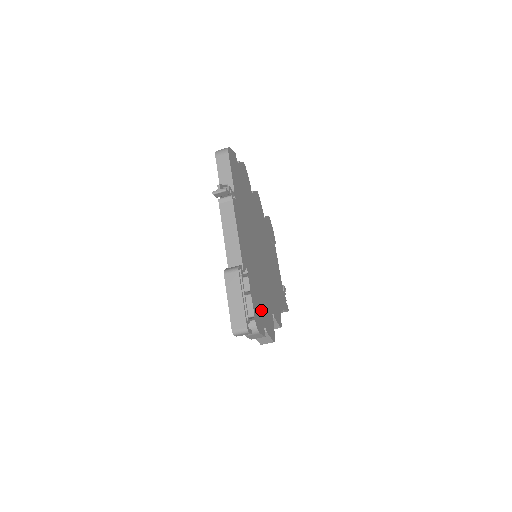
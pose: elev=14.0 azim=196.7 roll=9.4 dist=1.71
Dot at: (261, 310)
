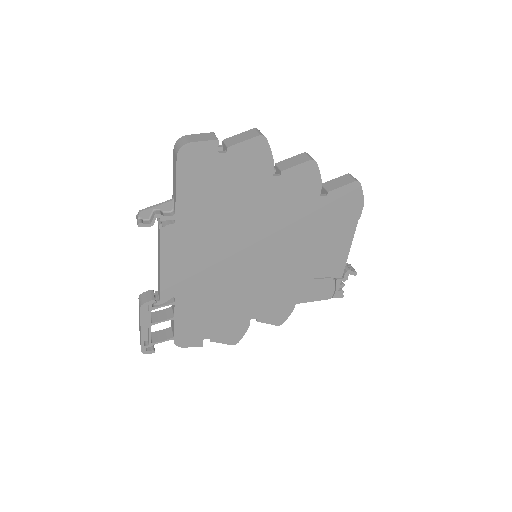
Dot at: (205, 325)
